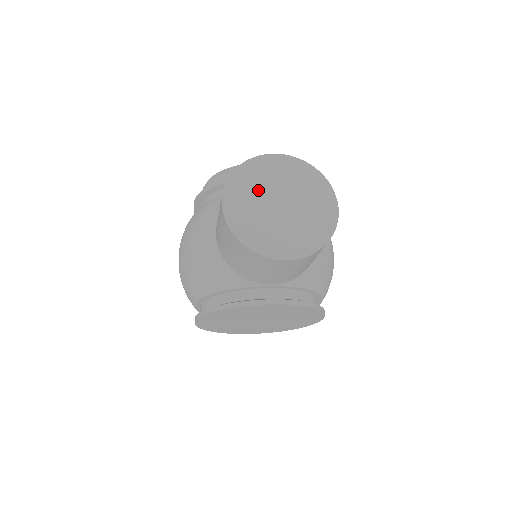
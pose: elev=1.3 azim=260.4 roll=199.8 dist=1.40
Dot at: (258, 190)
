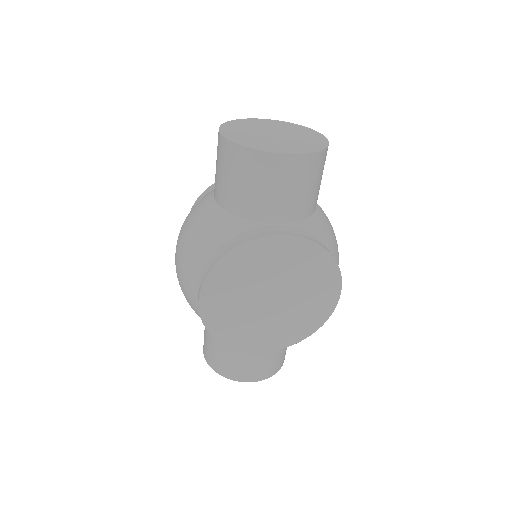
Dot at: (251, 129)
